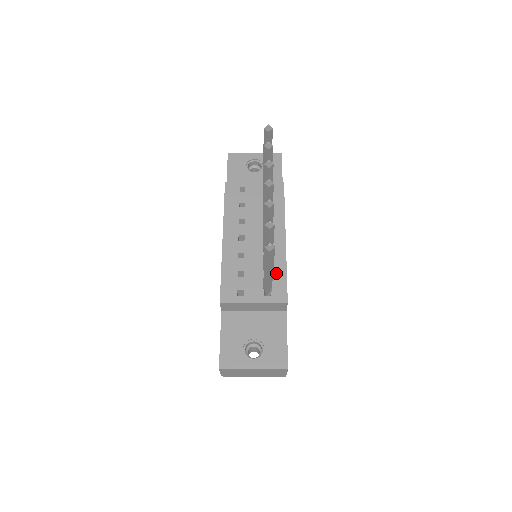
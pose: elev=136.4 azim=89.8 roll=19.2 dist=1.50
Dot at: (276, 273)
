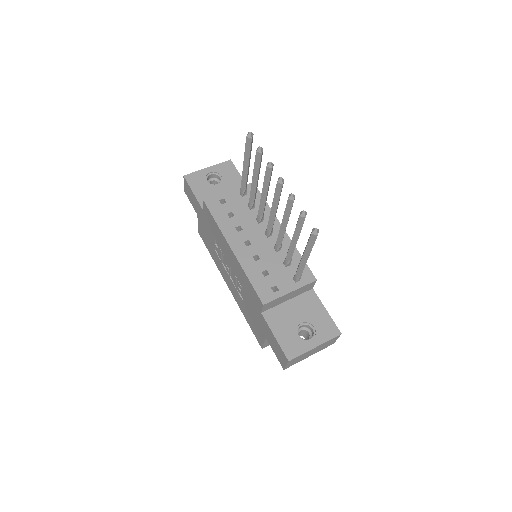
Dot at: (293, 260)
